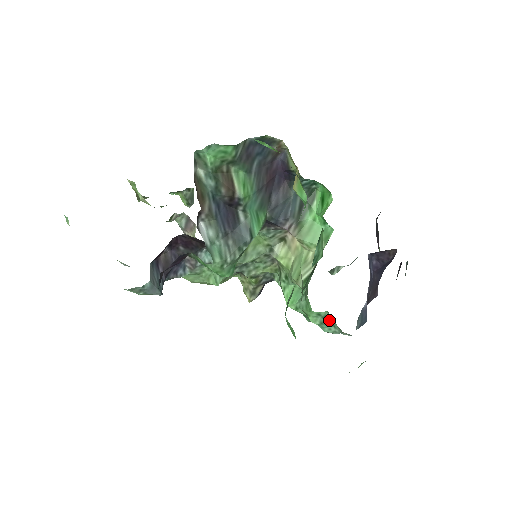
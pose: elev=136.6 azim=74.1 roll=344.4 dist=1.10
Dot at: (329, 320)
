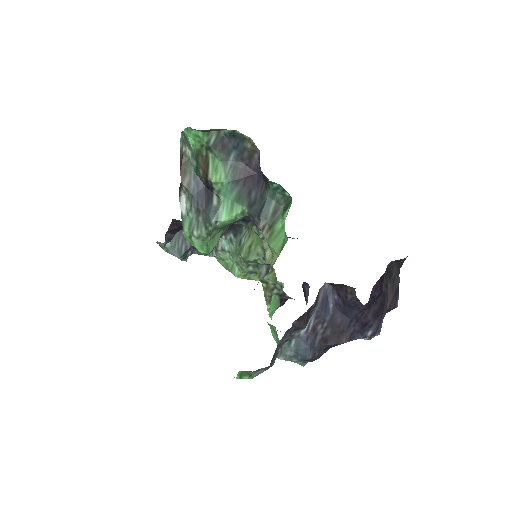
Dot at: occluded
